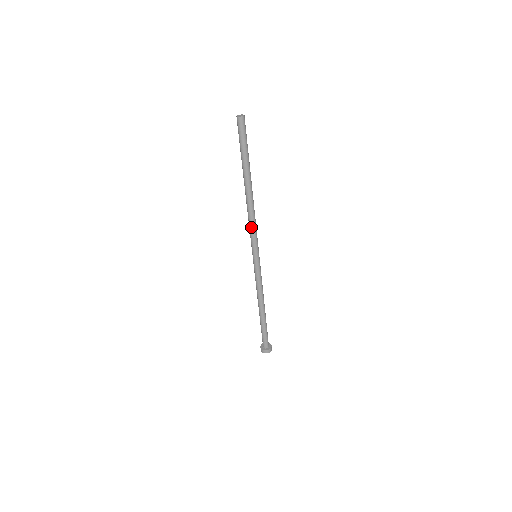
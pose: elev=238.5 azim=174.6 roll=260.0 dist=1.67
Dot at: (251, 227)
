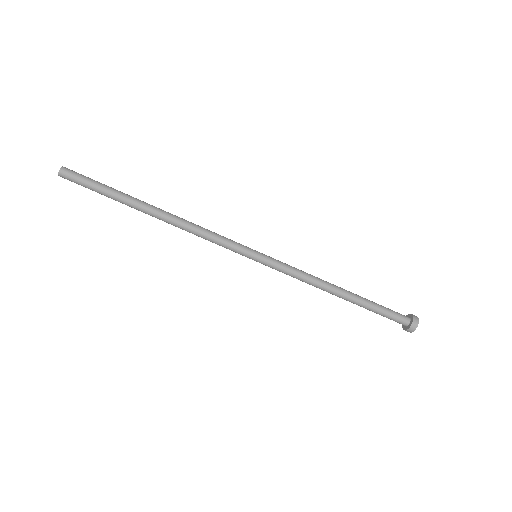
Dot at: (208, 240)
